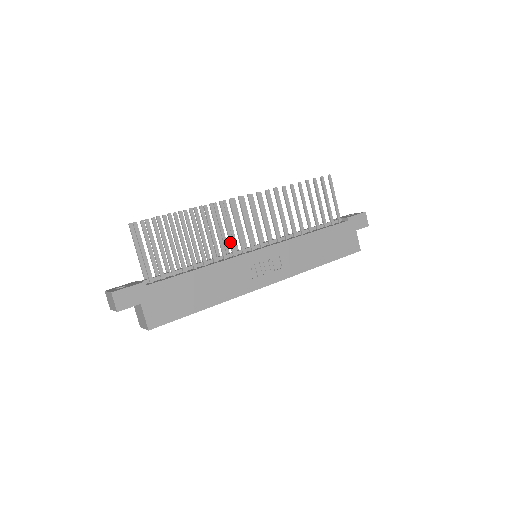
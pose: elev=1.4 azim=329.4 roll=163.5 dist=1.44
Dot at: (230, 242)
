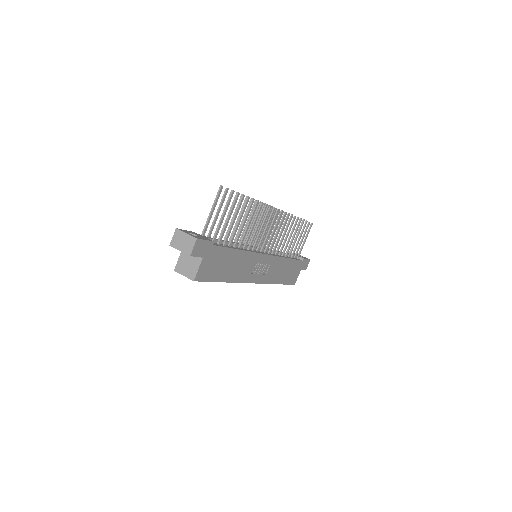
Dot at: (257, 239)
